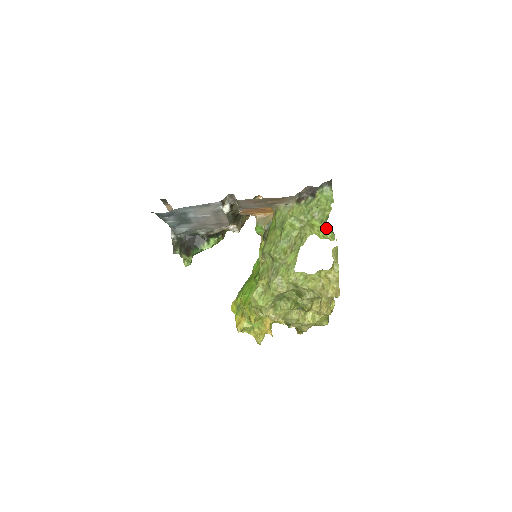
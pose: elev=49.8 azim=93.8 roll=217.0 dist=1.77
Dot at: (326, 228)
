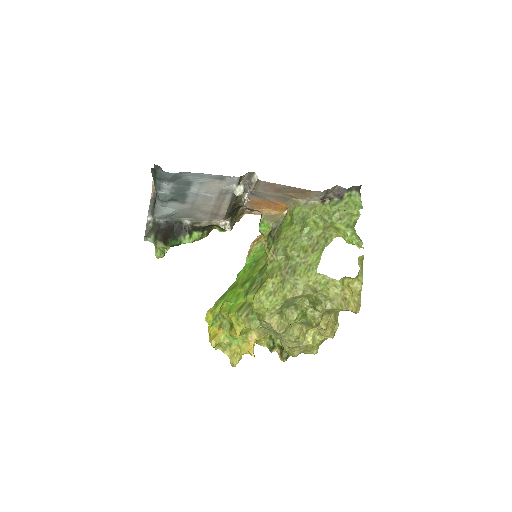
Dot at: (353, 233)
